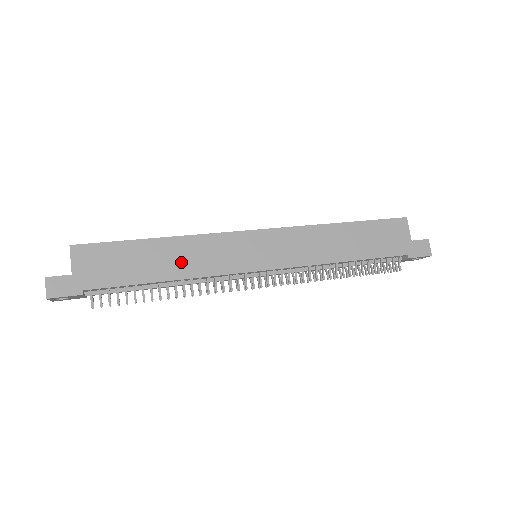
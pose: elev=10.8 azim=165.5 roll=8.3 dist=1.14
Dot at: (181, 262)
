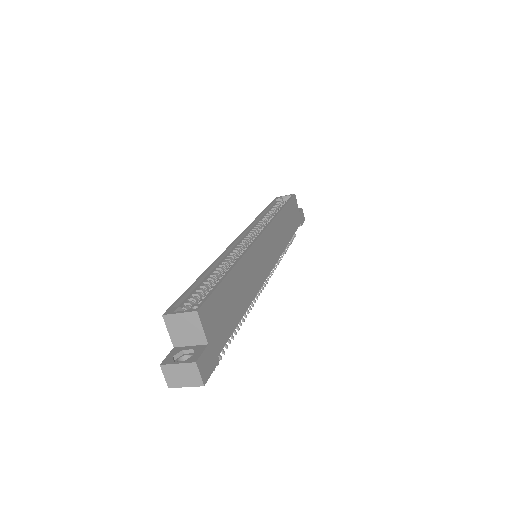
Dot at: (247, 285)
